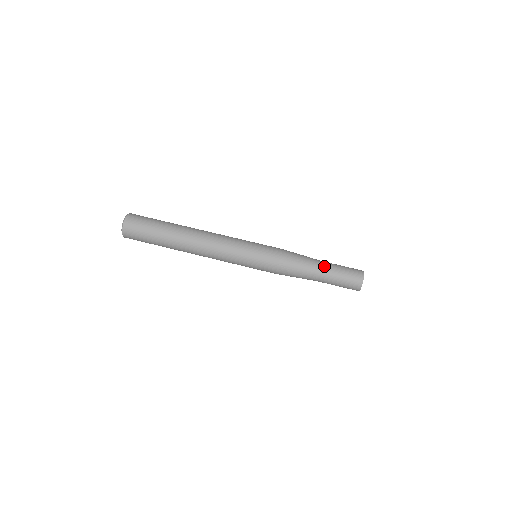
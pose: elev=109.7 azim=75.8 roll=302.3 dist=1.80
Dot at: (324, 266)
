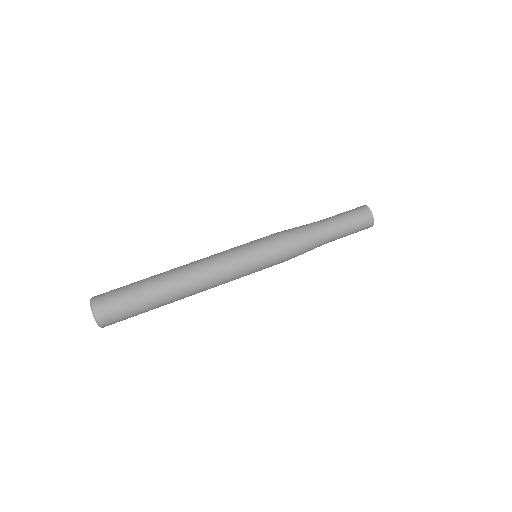
Dot at: (325, 219)
